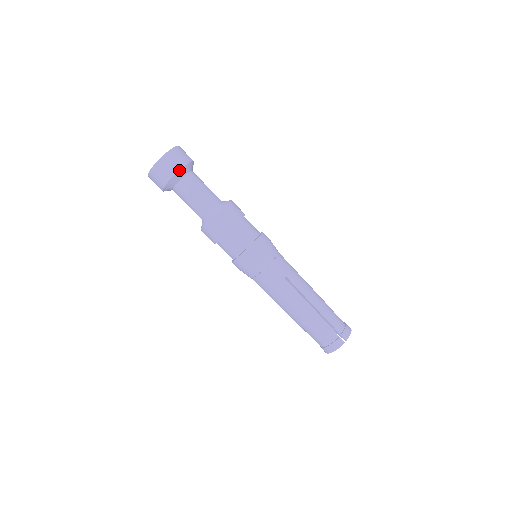
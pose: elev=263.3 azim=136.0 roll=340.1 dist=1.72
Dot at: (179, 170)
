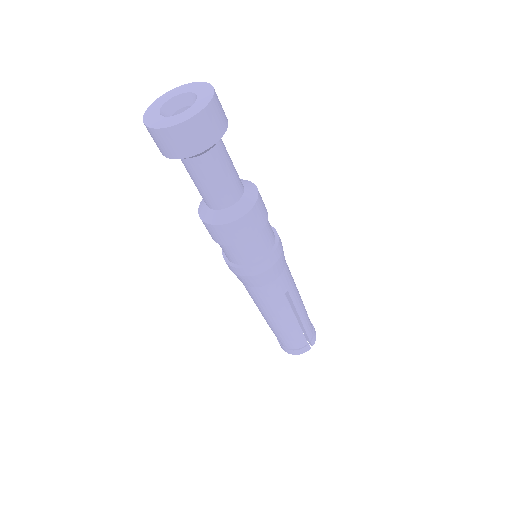
Dot at: (214, 143)
